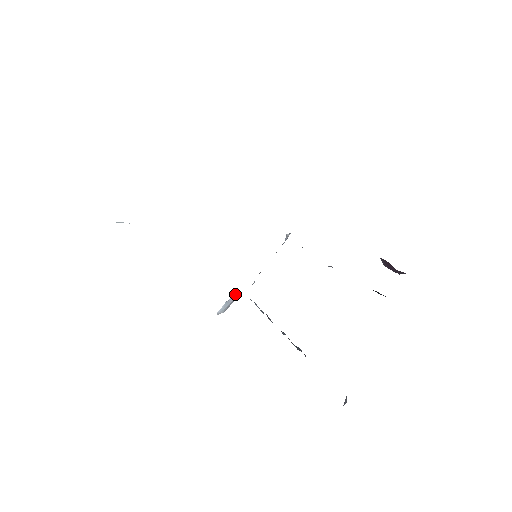
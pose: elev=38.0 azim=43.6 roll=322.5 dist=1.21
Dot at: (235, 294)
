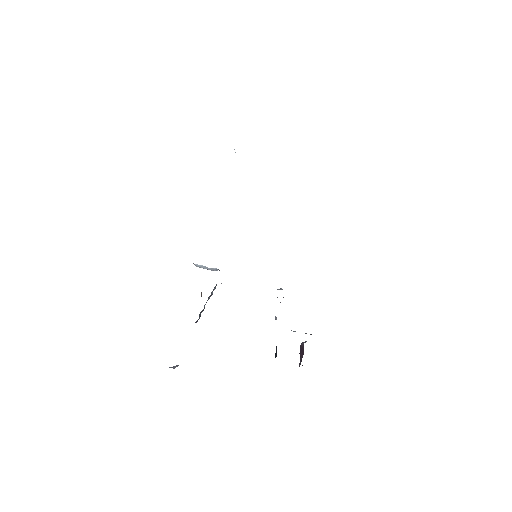
Dot at: (216, 270)
